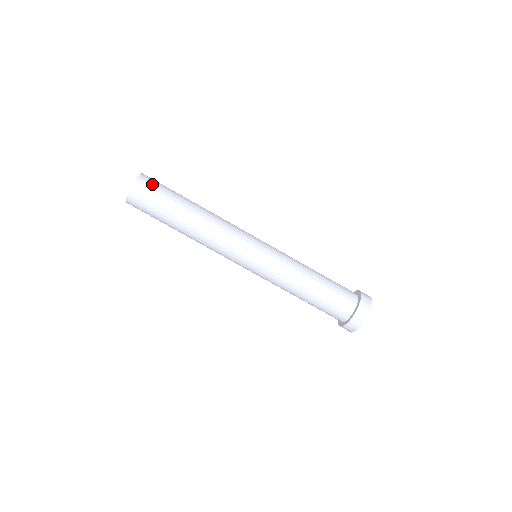
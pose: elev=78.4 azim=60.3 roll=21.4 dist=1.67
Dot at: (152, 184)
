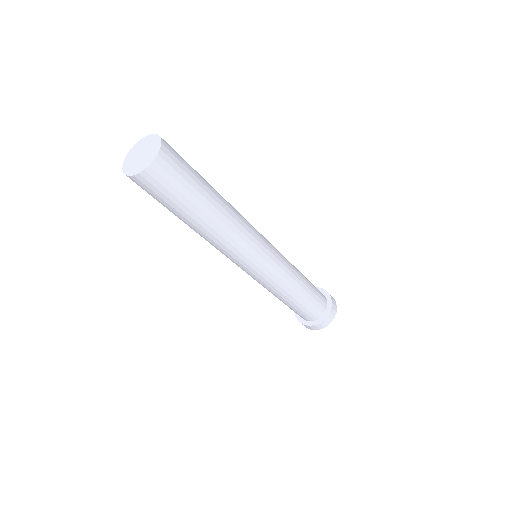
Dot at: (177, 158)
